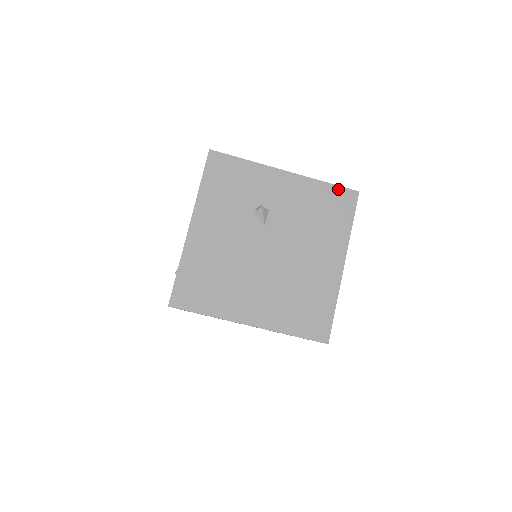
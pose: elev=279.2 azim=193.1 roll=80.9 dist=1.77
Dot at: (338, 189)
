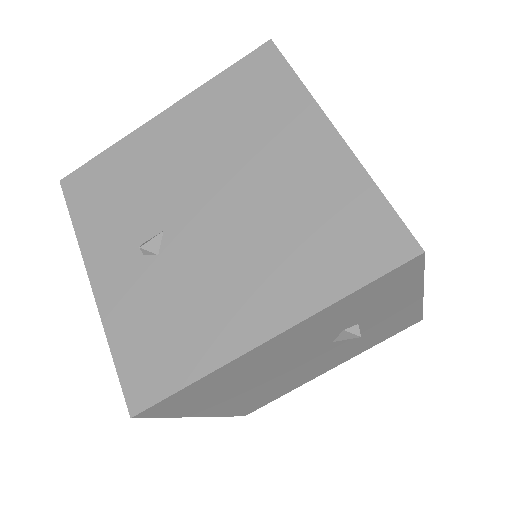
Dot at: (418, 316)
